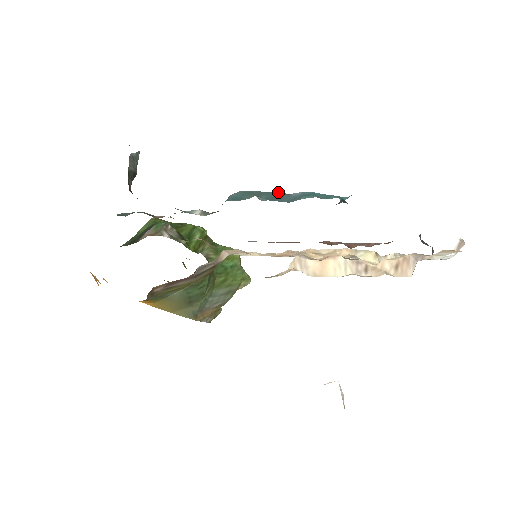
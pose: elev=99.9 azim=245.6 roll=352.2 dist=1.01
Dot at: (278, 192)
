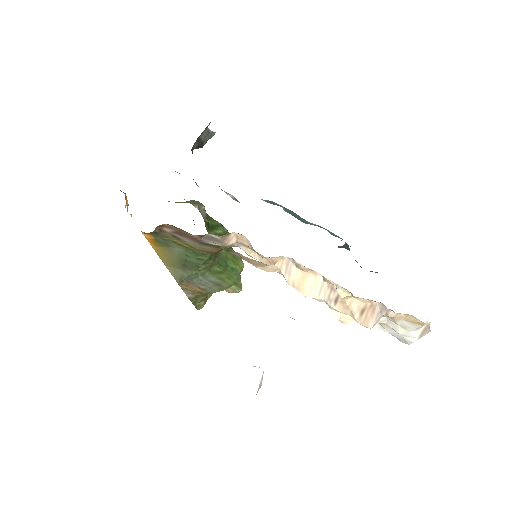
Dot at: occluded
